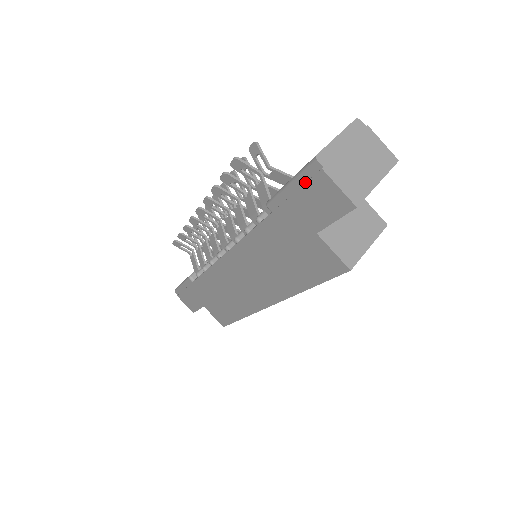
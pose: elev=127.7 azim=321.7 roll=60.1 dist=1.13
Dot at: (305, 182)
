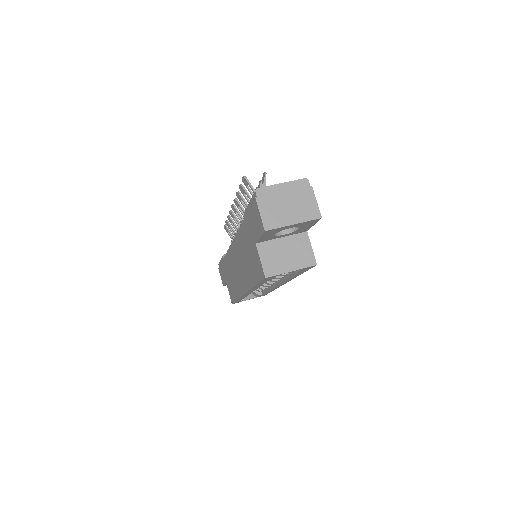
Dot at: occluded
